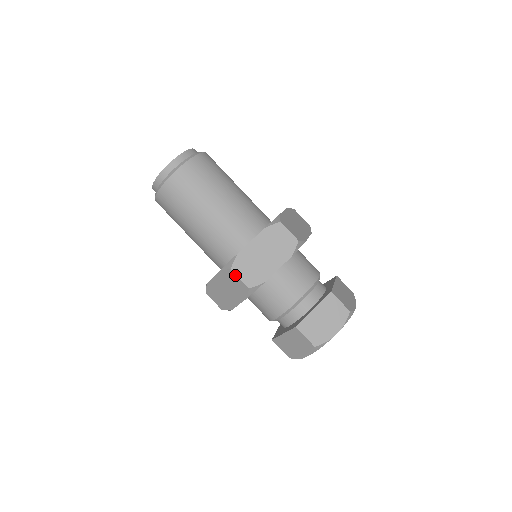
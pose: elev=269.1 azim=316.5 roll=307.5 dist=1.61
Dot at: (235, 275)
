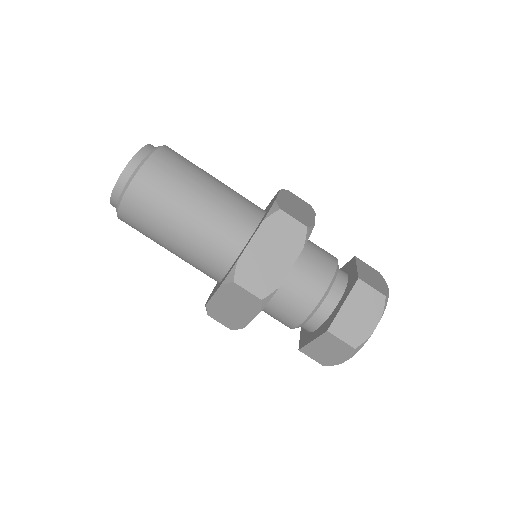
Dot at: (241, 288)
